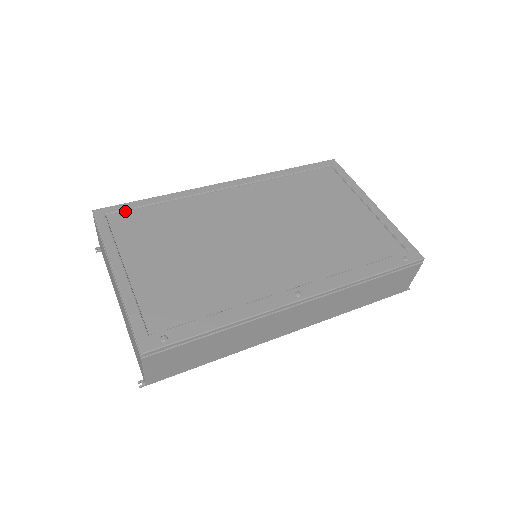
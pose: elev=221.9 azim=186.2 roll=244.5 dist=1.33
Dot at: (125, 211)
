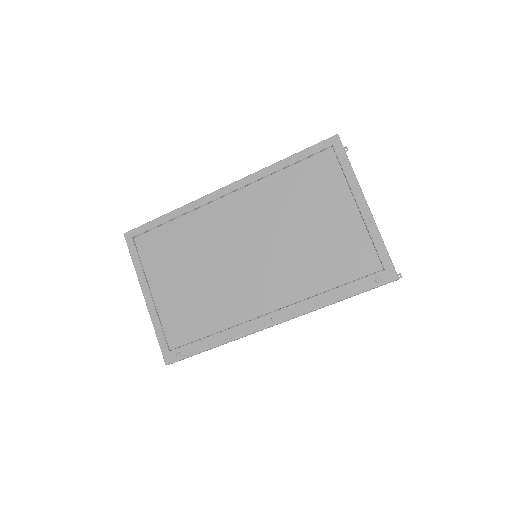
Dot at: (146, 232)
